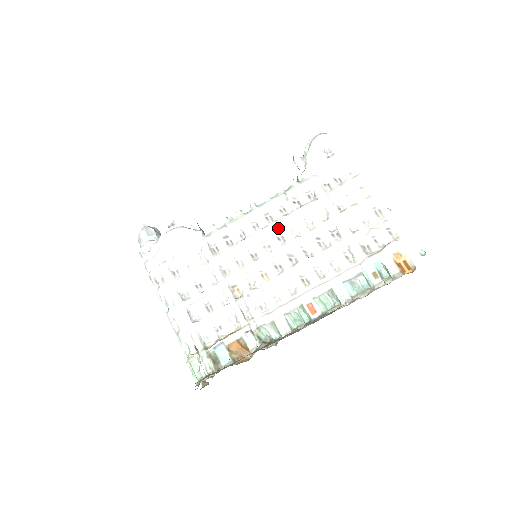
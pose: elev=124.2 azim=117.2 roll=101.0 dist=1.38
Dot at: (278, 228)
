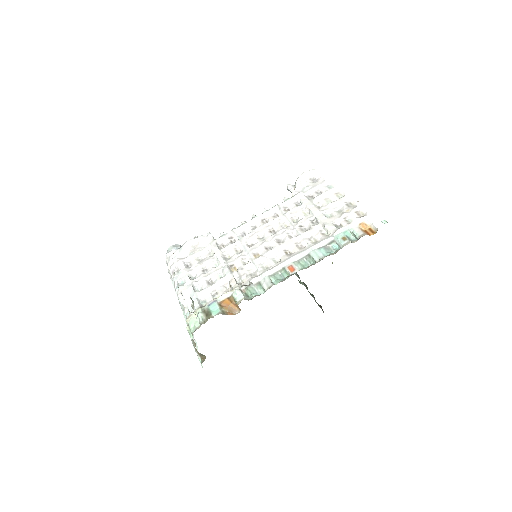
Dot at: (271, 225)
